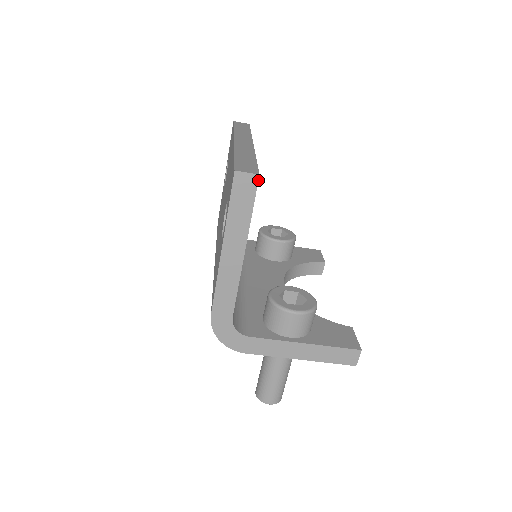
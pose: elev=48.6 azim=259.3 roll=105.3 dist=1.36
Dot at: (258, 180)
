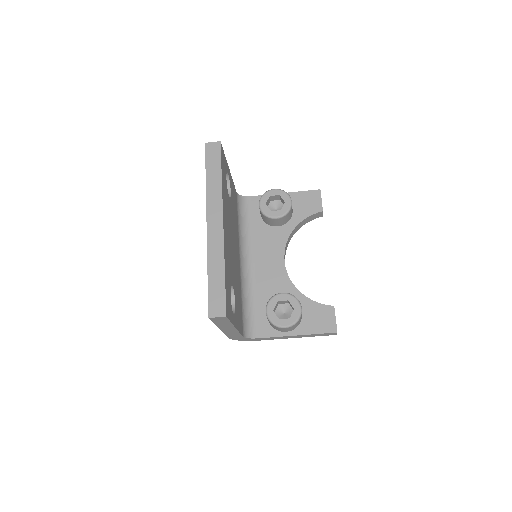
Dot at: (227, 317)
